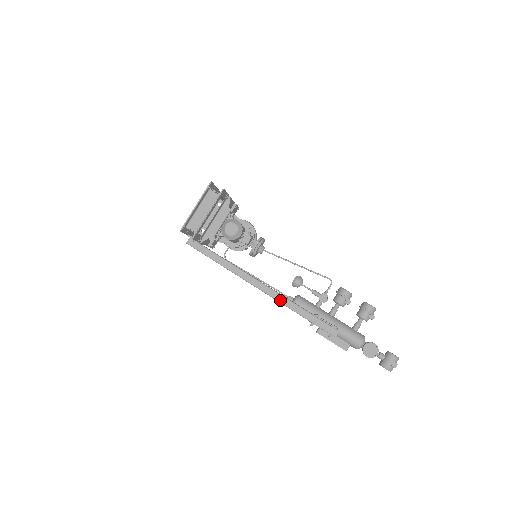
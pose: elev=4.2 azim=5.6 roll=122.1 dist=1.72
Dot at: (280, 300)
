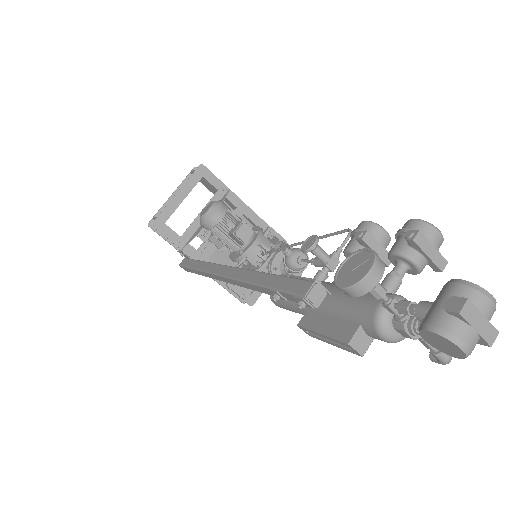
Dot at: (239, 276)
